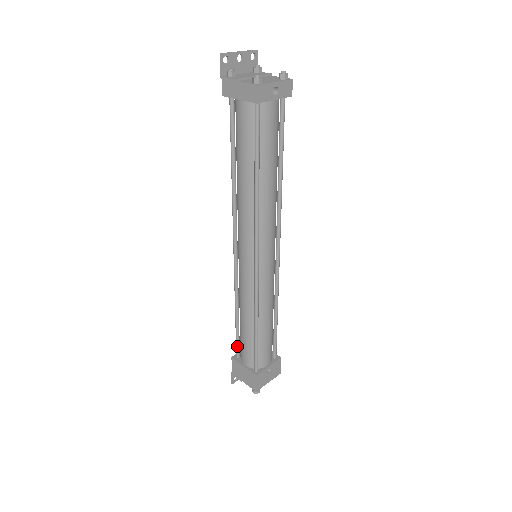
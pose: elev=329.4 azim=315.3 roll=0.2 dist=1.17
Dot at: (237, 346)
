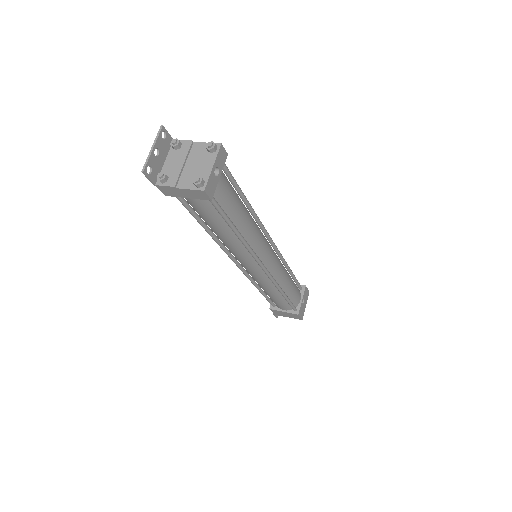
Dot at: (270, 303)
